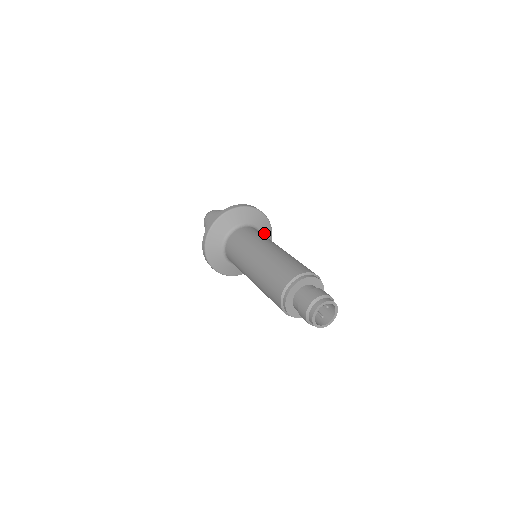
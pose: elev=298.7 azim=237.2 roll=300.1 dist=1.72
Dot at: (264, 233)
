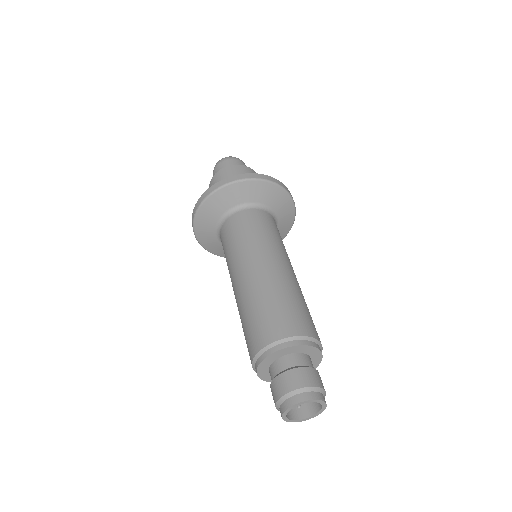
Dot at: (281, 225)
